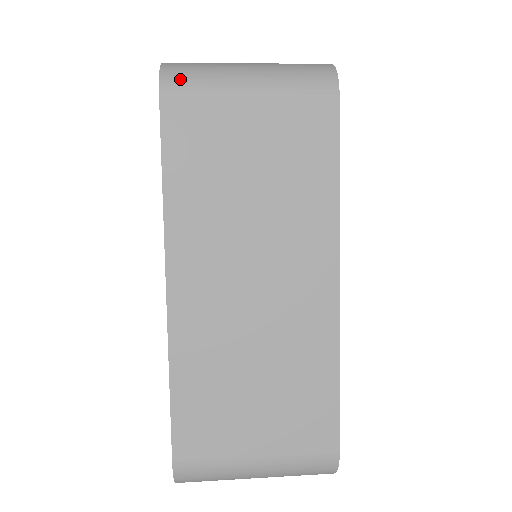
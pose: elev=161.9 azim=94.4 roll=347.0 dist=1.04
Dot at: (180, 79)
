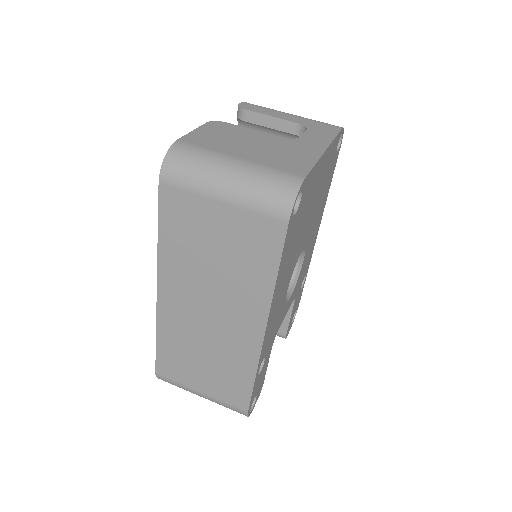
Dot at: (175, 173)
